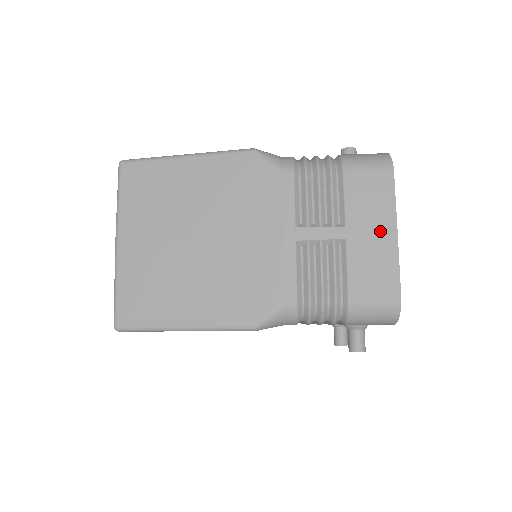
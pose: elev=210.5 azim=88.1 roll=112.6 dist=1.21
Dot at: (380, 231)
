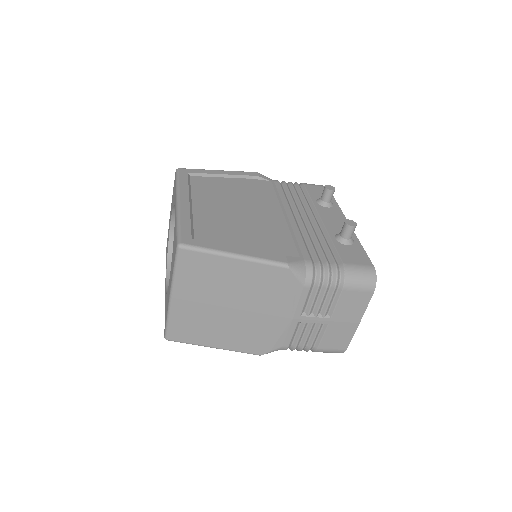
Dot at: (350, 322)
